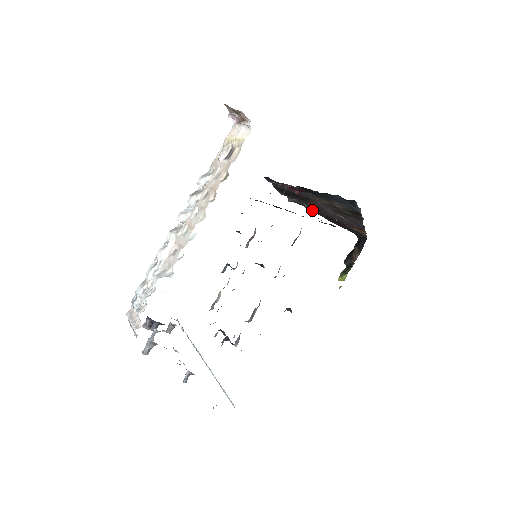
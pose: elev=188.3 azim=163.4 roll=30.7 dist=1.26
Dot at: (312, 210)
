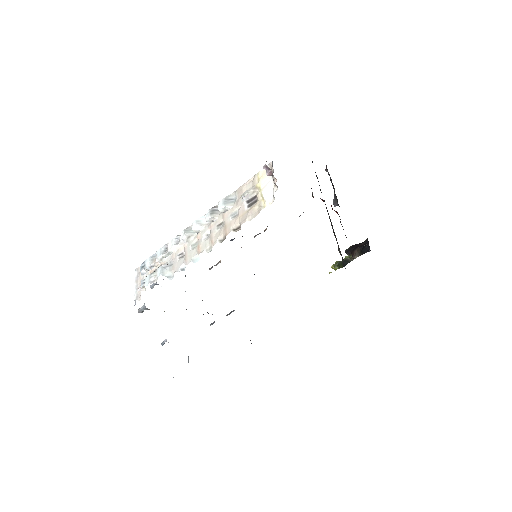
Dot at: (335, 205)
